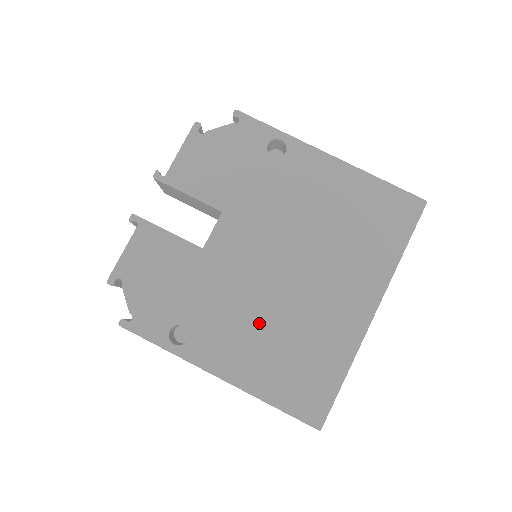
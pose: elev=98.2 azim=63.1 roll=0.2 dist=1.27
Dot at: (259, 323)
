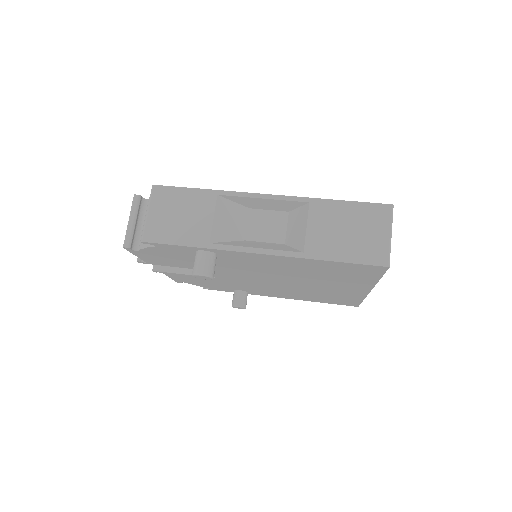
Dot at: occluded
